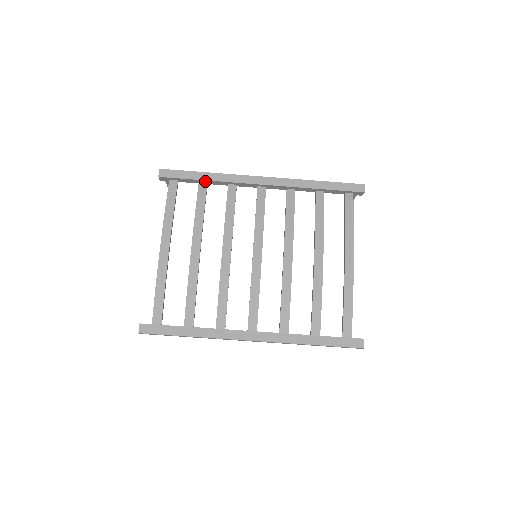
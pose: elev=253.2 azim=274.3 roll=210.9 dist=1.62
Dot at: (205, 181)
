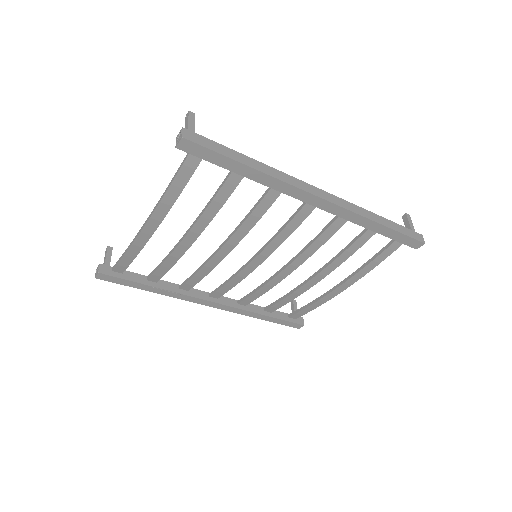
Dot at: (244, 174)
